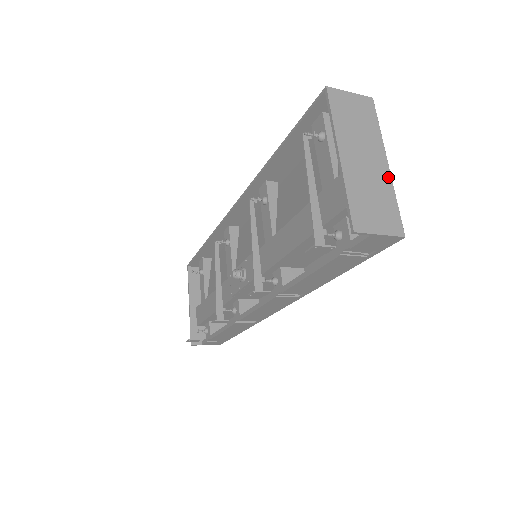
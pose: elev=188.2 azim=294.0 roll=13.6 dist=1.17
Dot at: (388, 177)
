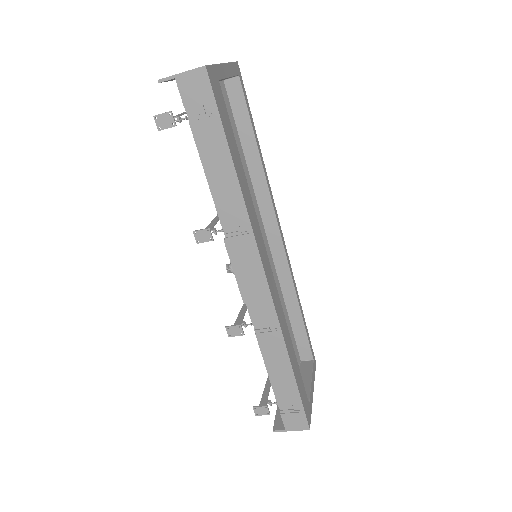
Dot at: occluded
